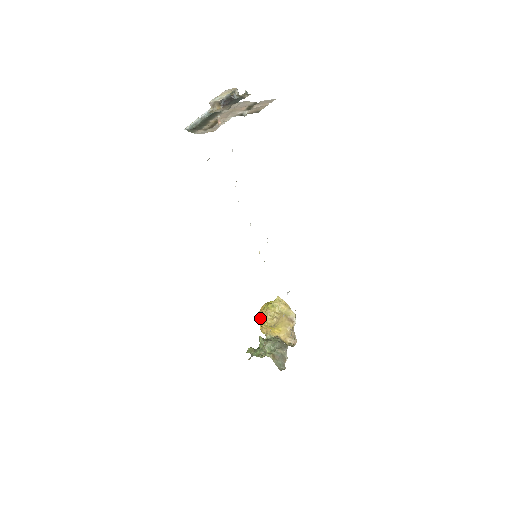
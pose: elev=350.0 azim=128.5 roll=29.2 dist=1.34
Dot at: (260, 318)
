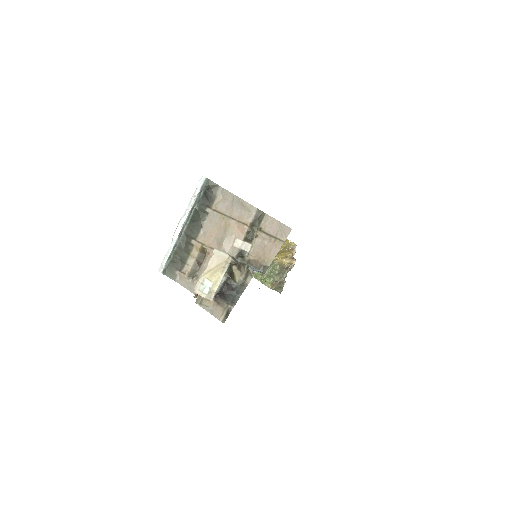
Dot at: occluded
